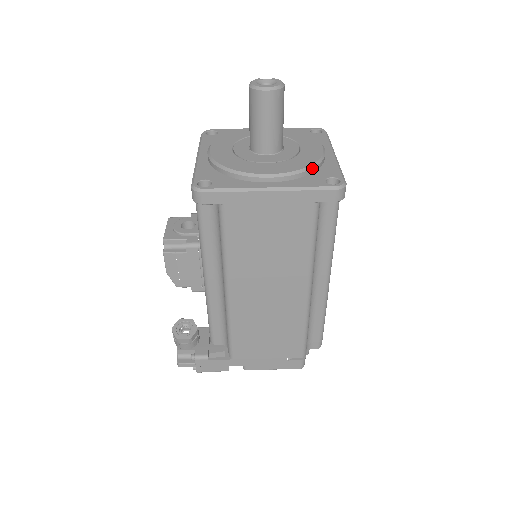
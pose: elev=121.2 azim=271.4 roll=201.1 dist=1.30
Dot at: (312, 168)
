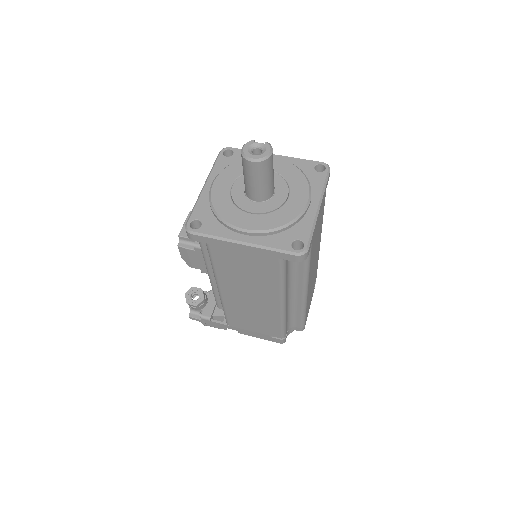
Dot at: (286, 227)
